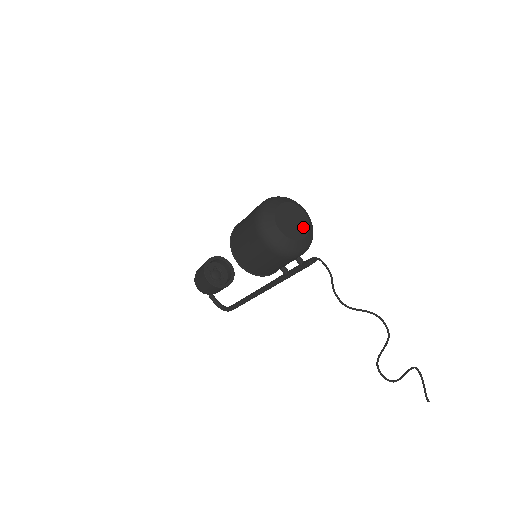
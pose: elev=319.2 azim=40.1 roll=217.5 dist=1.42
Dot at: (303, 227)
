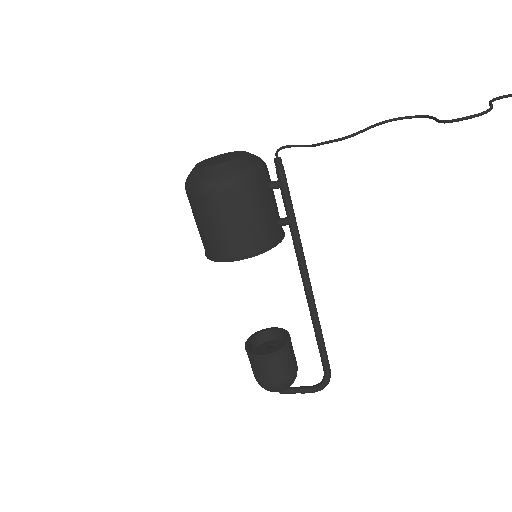
Dot at: (236, 154)
